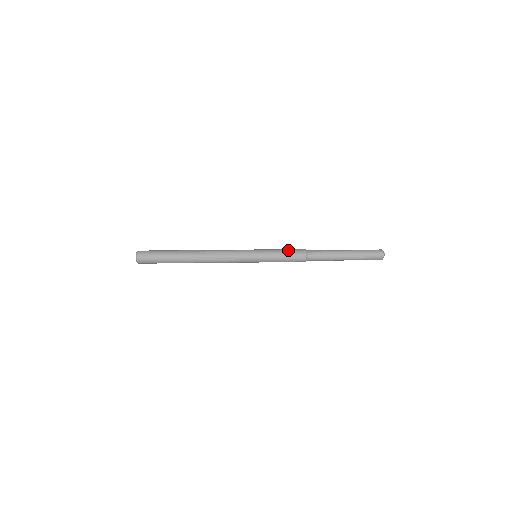
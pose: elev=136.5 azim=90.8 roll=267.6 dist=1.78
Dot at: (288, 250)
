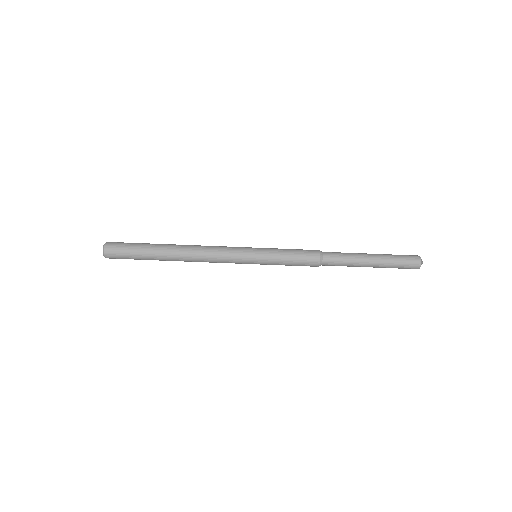
Dot at: (297, 249)
